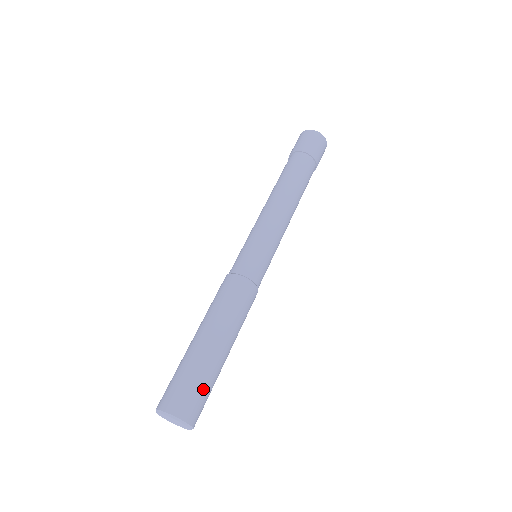
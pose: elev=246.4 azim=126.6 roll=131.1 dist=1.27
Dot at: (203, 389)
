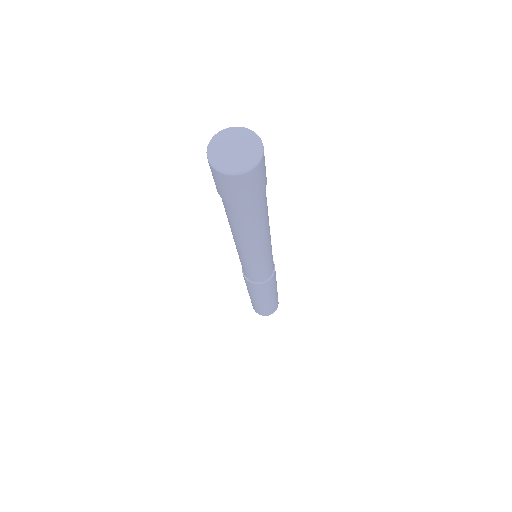
Dot at: (269, 309)
